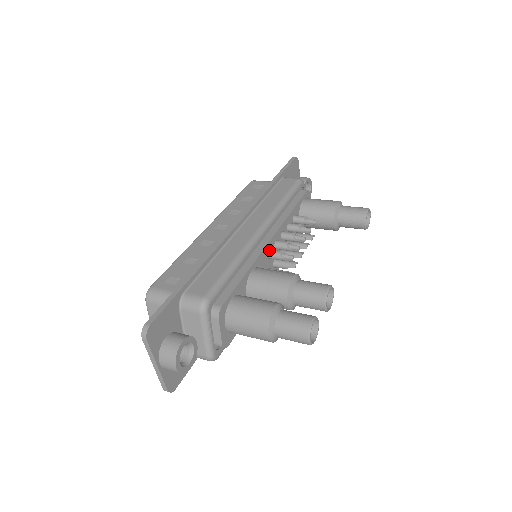
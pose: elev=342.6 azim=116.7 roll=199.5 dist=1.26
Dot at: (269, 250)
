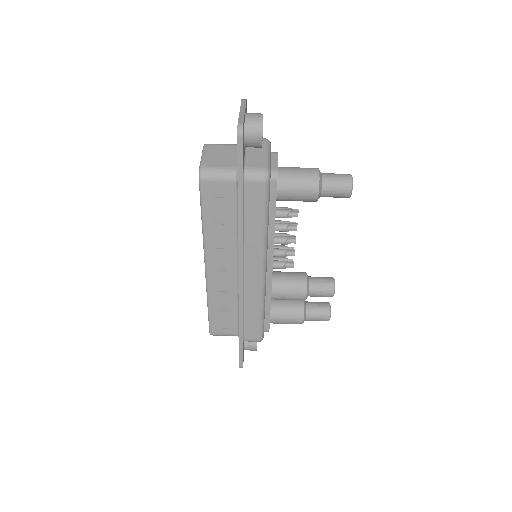
Dot at: (273, 267)
